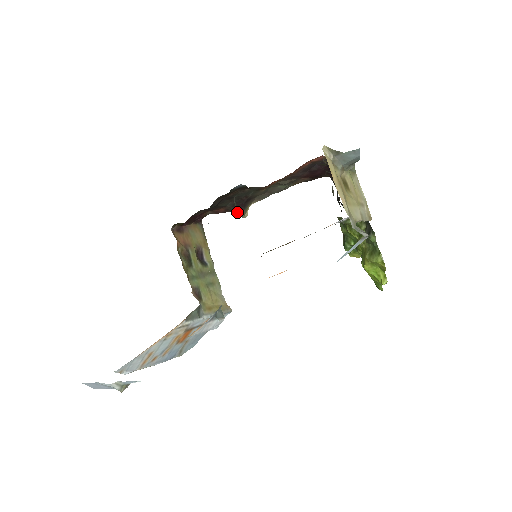
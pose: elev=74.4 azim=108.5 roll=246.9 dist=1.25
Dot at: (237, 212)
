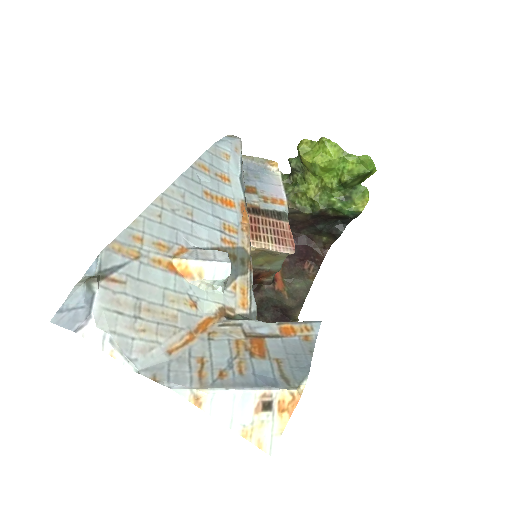
Dot at: occluded
